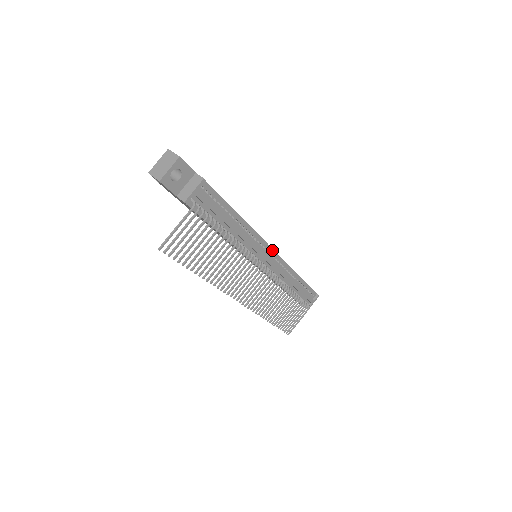
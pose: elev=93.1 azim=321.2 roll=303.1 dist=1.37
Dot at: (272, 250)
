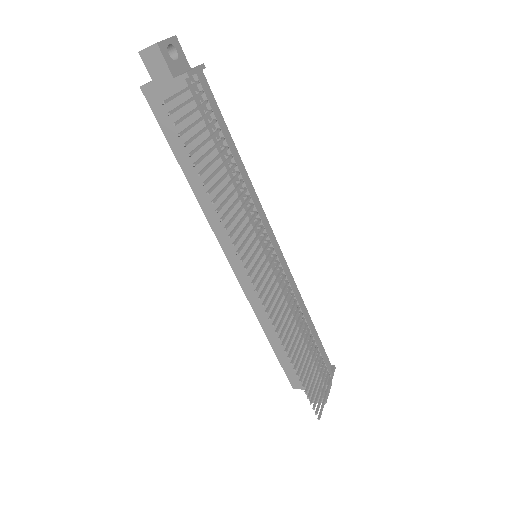
Dot at: (275, 240)
